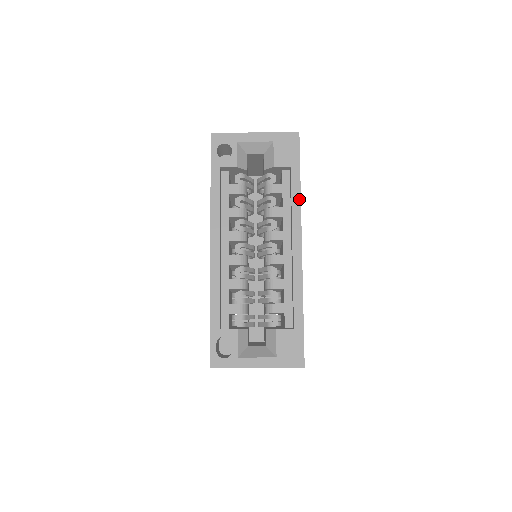
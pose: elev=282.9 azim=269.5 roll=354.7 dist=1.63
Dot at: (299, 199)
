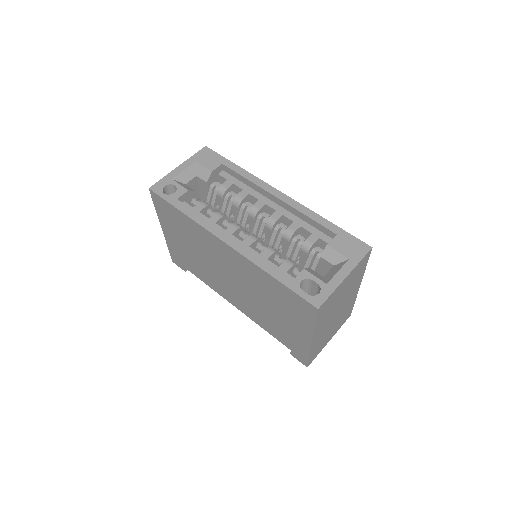
Dot at: (248, 173)
